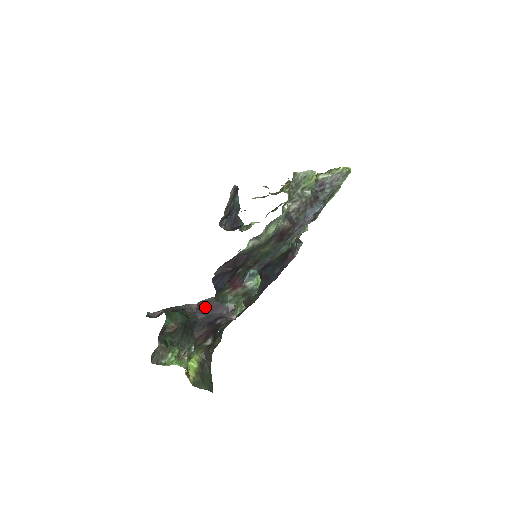
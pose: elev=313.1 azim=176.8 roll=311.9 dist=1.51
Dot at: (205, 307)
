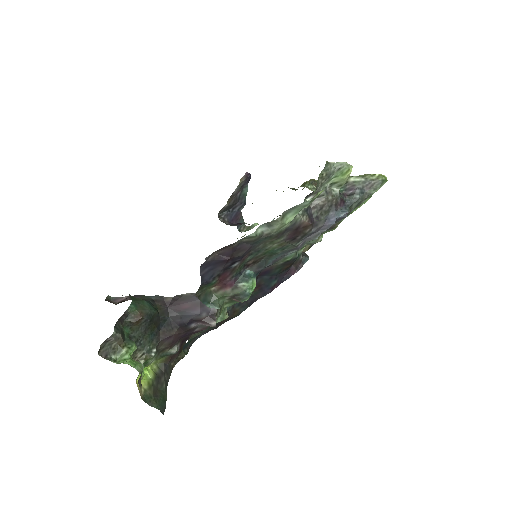
Dot at: (181, 303)
